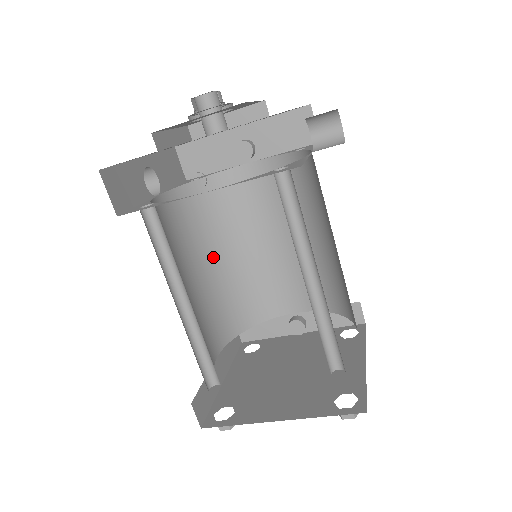
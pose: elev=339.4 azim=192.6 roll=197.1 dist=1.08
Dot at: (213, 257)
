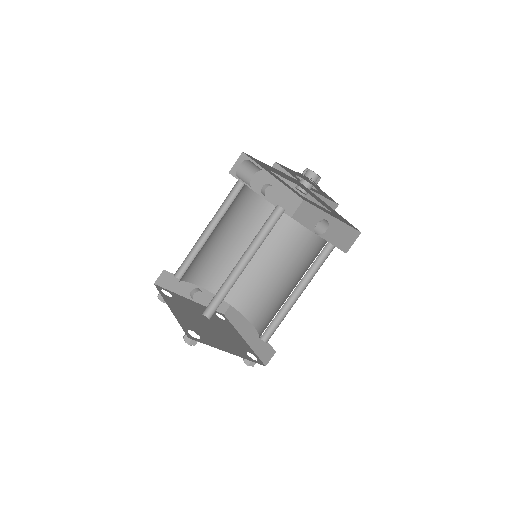
Dot at: (213, 230)
